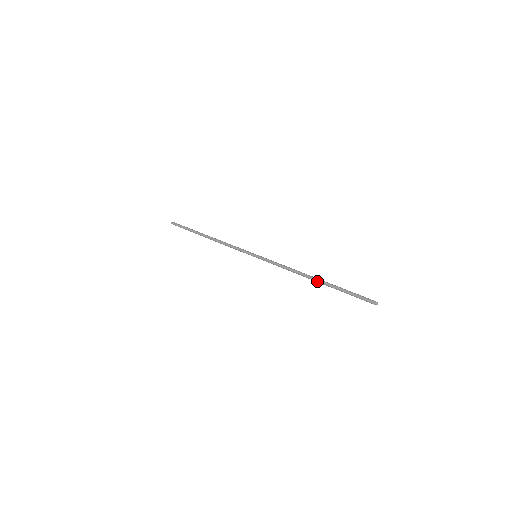
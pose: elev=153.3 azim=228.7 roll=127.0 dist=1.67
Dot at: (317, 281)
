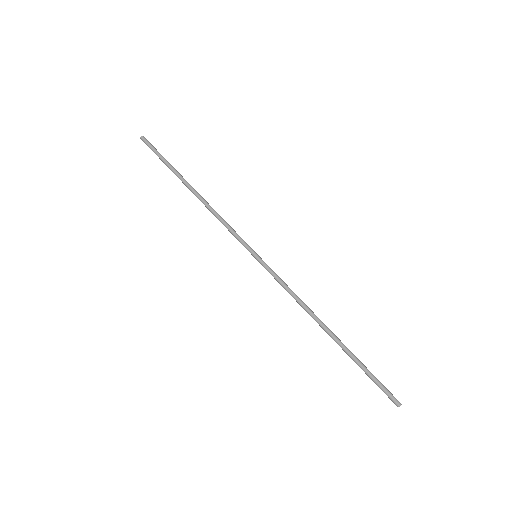
Dot at: (332, 336)
